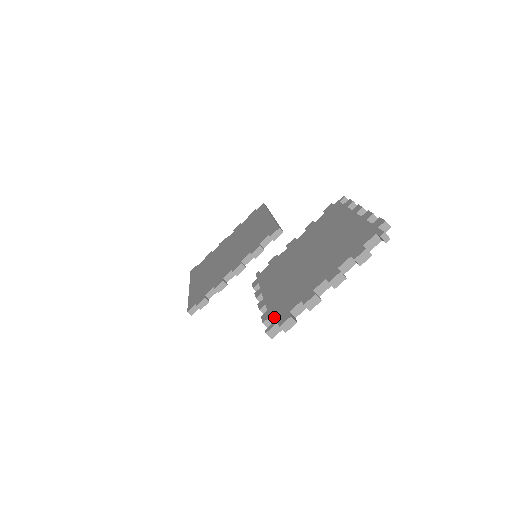
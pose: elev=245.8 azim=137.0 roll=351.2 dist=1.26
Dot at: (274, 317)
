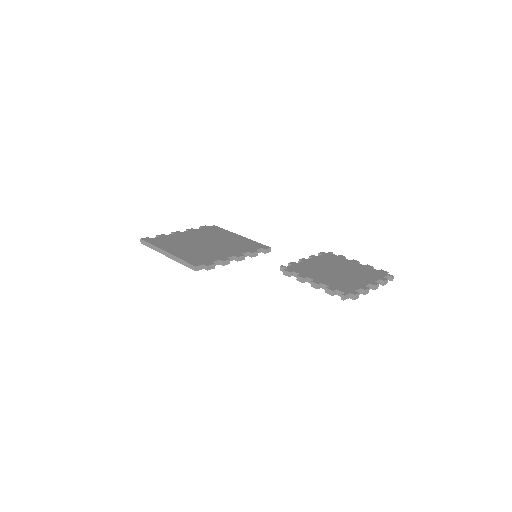
Dot at: (343, 290)
